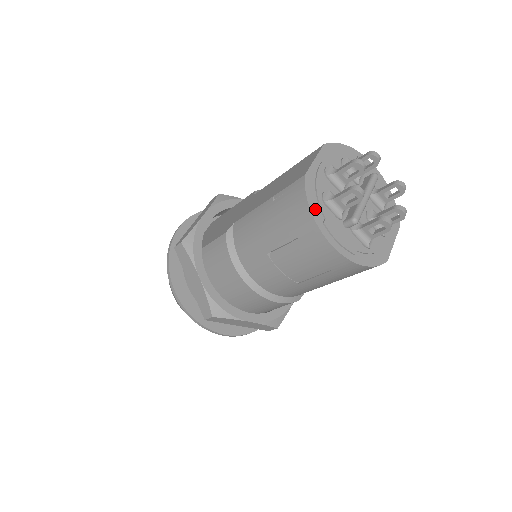
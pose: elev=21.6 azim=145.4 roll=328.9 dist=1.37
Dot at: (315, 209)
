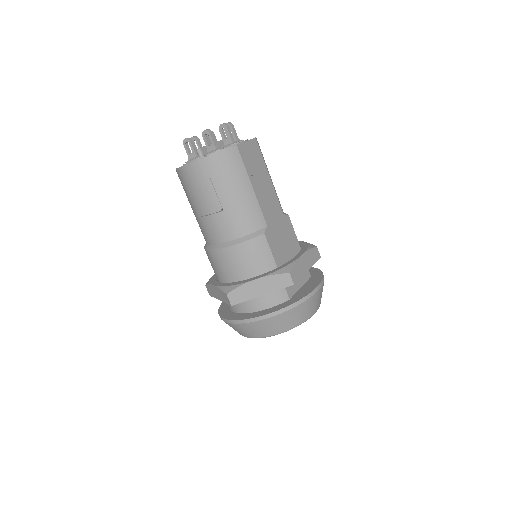
Dot at: occluded
